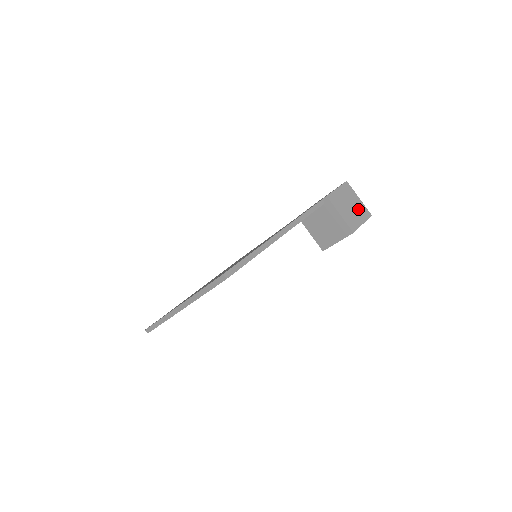
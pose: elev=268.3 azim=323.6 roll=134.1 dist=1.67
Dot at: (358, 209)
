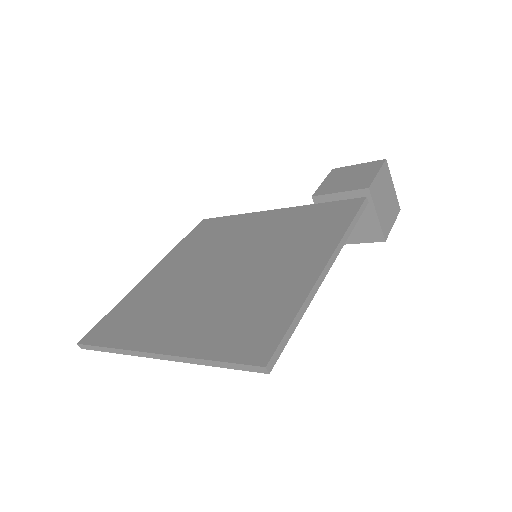
Dot at: (391, 203)
